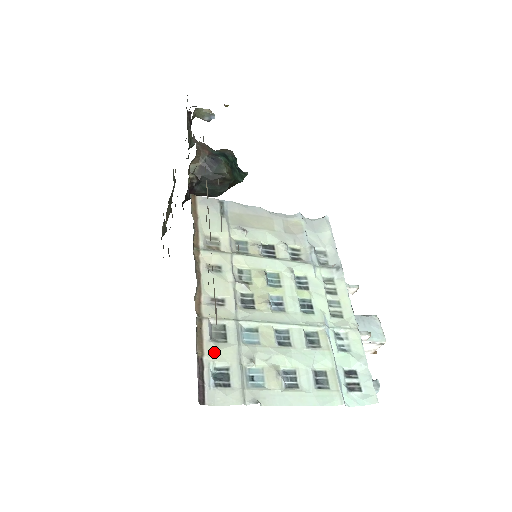
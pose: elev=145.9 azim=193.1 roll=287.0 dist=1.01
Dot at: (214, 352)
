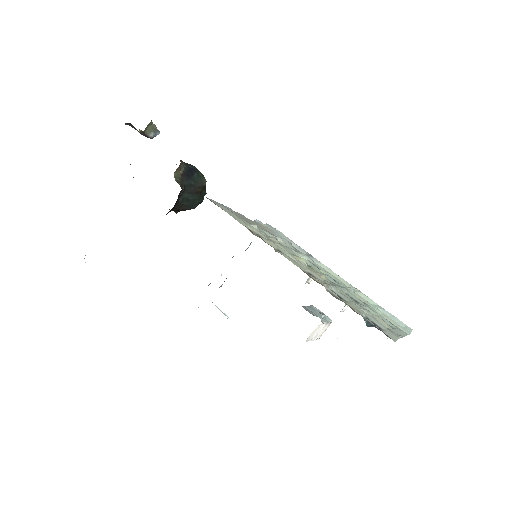
Dot at: (352, 307)
